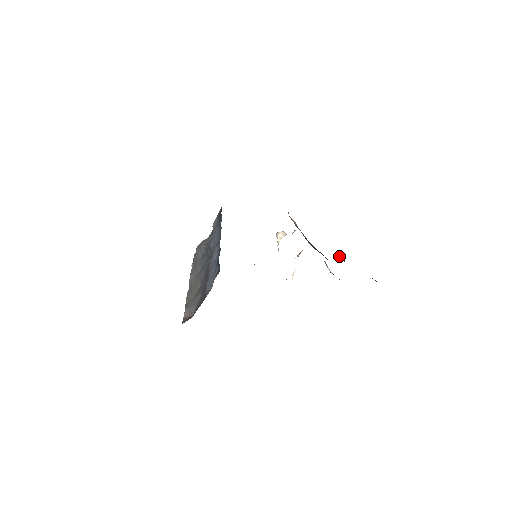
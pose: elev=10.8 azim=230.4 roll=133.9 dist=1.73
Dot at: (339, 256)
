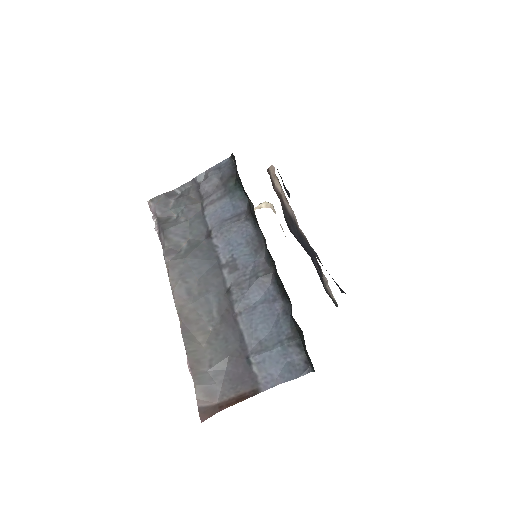
Dot at: (312, 248)
